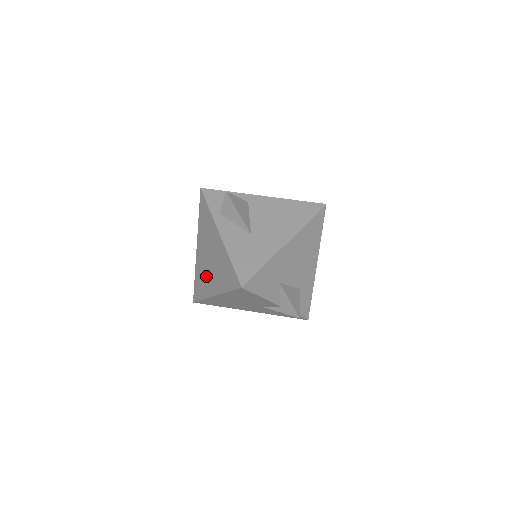
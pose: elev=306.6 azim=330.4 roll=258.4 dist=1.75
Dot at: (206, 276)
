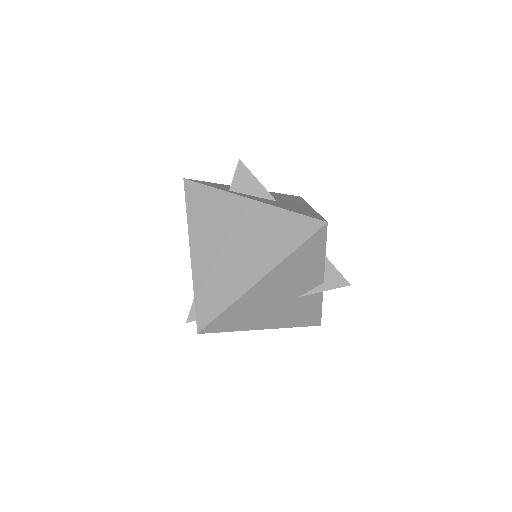
Dot at: (230, 270)
